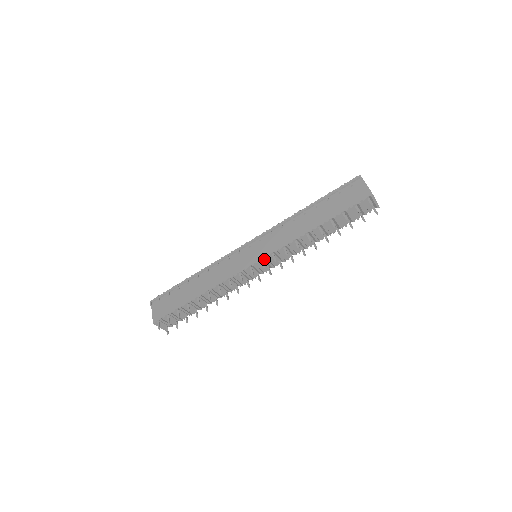
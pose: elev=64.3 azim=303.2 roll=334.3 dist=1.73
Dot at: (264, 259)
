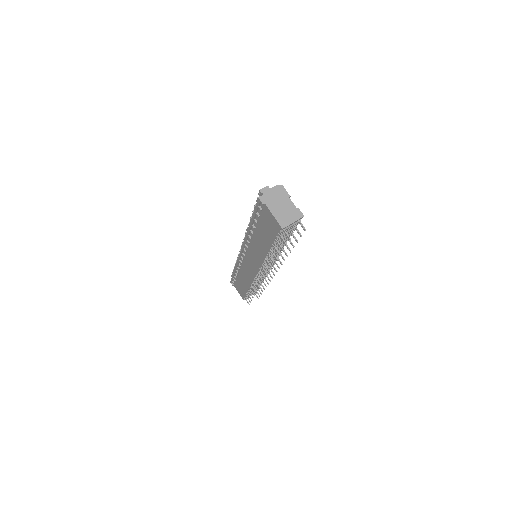
Dot at: (259, 271)
